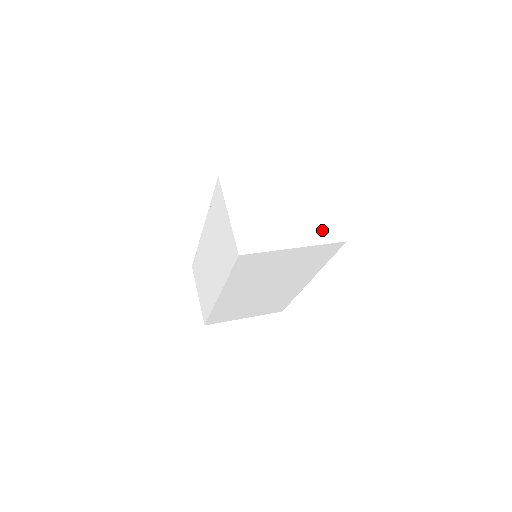
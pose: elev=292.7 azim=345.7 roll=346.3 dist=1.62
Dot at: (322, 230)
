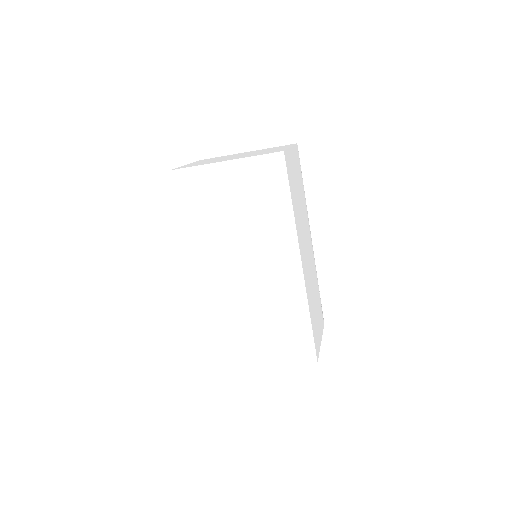
Dot at: (263, 153)
